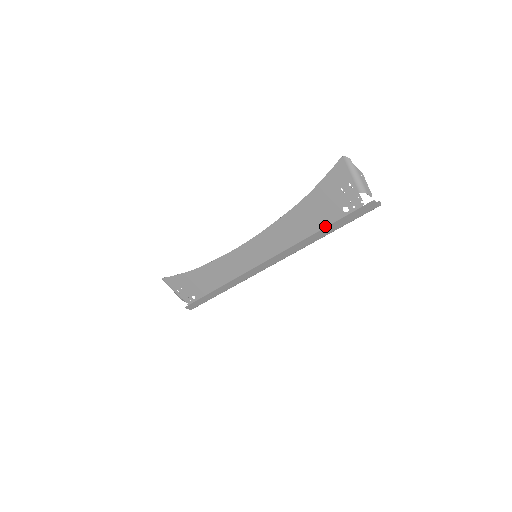
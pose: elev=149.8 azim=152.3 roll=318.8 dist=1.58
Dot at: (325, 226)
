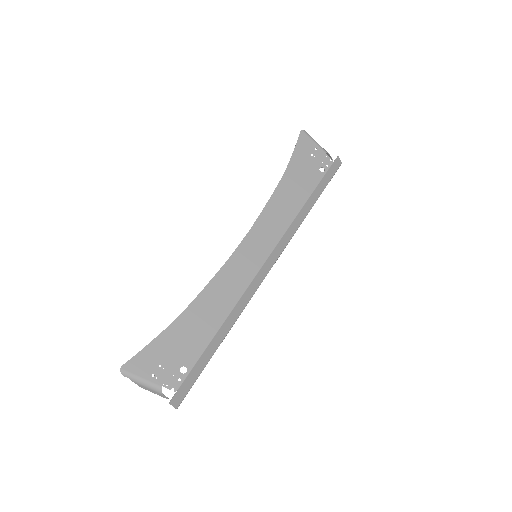
Dot at: (312, 190)
